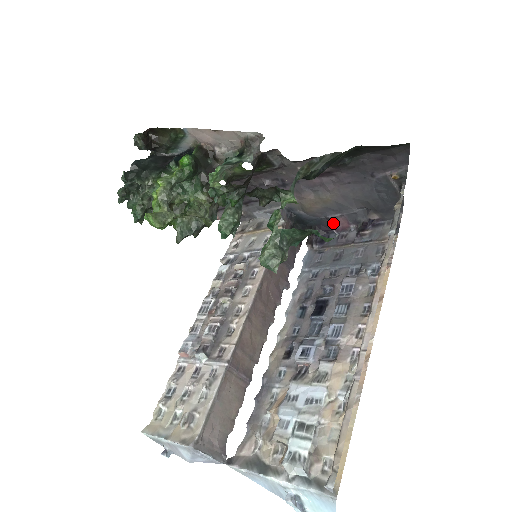
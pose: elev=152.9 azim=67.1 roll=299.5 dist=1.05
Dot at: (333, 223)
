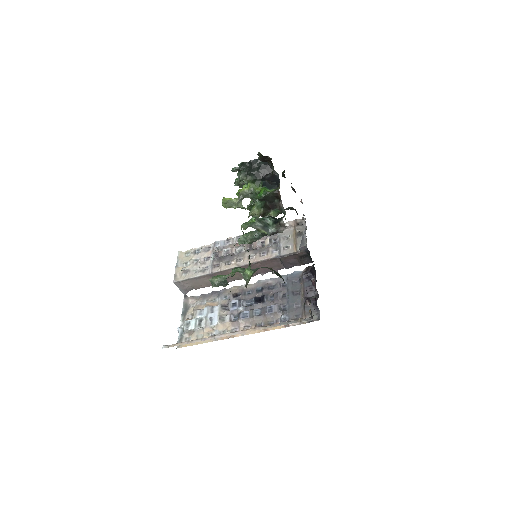
Dot at: (313, 280)
